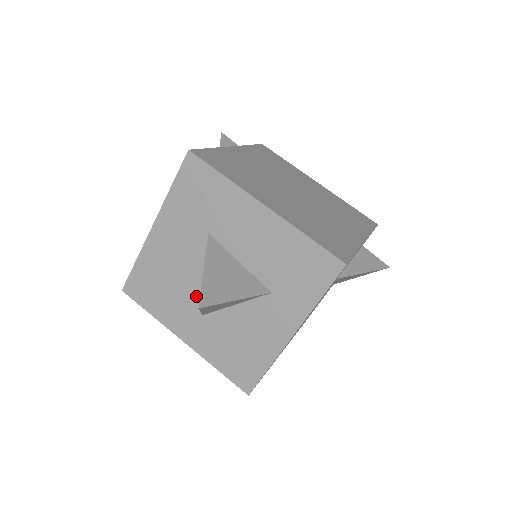
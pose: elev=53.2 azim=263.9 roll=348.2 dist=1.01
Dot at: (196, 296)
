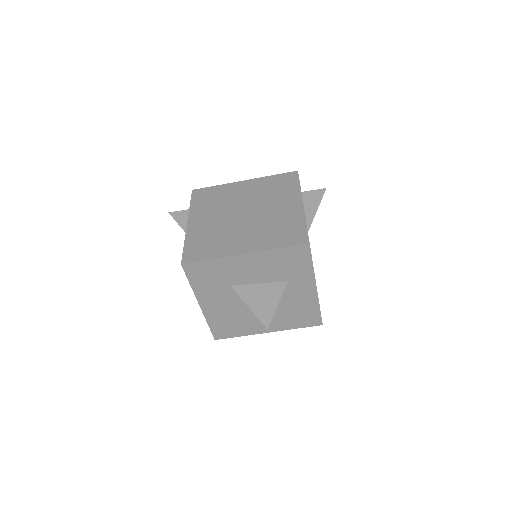
Dot at: occluded
